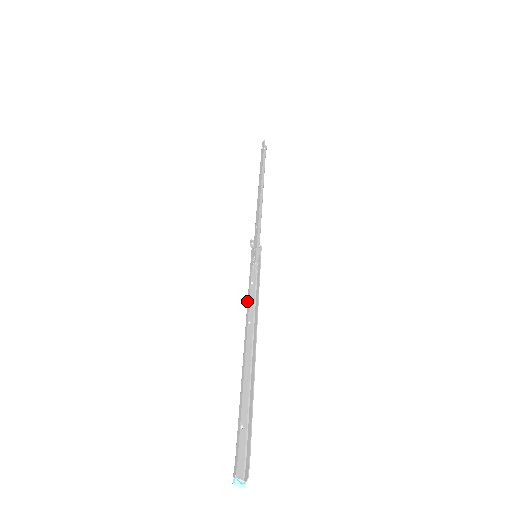
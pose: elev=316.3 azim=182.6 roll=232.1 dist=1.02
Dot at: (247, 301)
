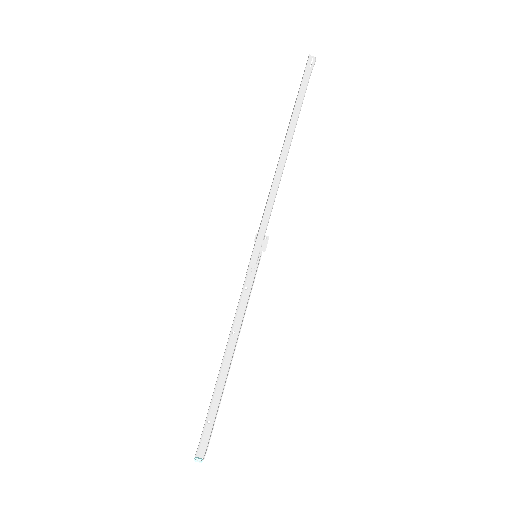
Dot at: (236, 311)
